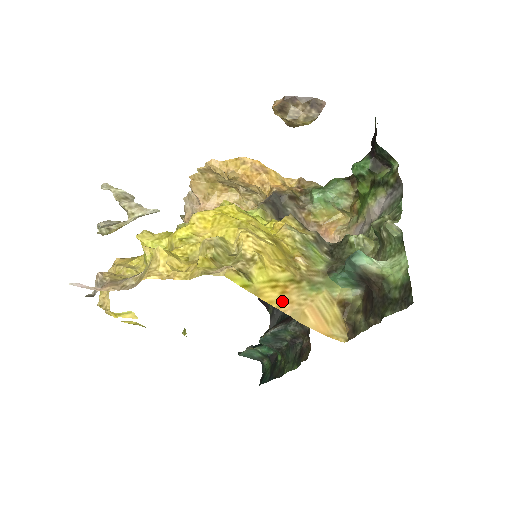
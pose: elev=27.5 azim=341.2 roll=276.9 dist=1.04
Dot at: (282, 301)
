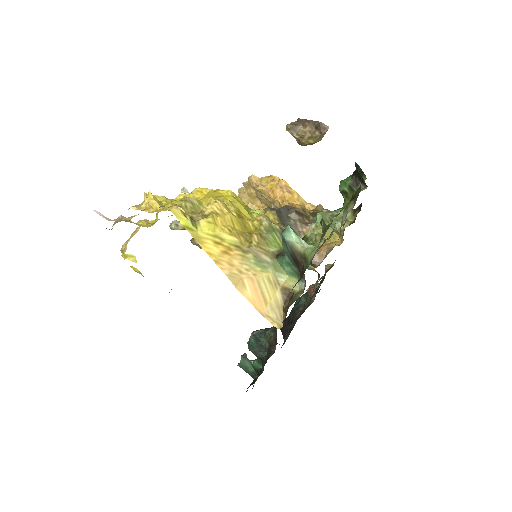
Dot at: (222, 259)
